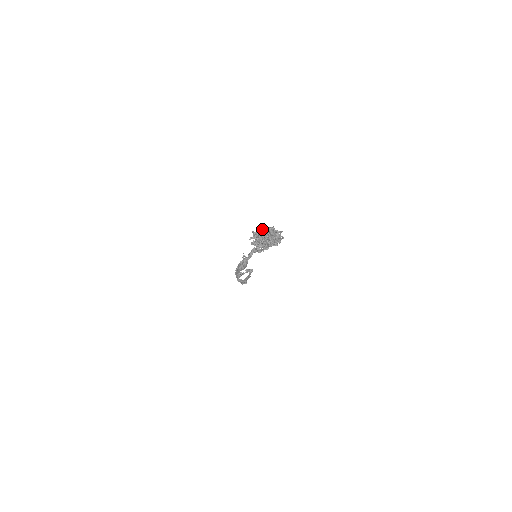
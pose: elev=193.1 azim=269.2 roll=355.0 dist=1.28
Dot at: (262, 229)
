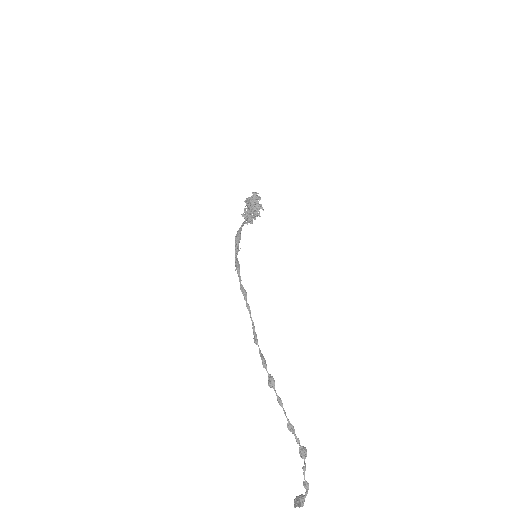
Dot at: occluded
